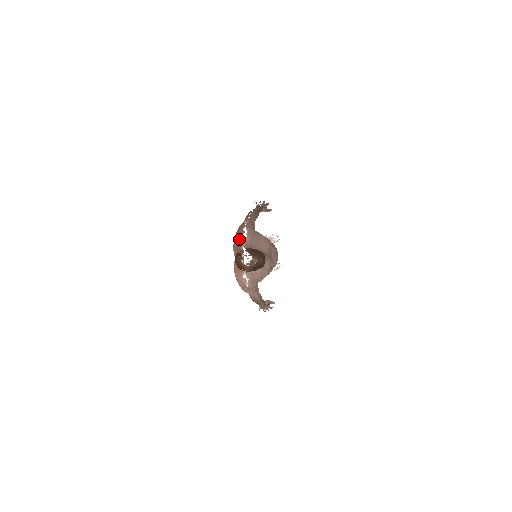
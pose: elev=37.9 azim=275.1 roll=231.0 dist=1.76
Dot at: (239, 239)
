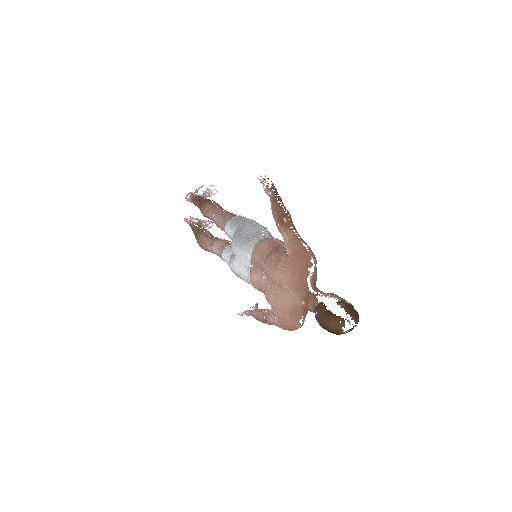
Dot at: (306, 275)
